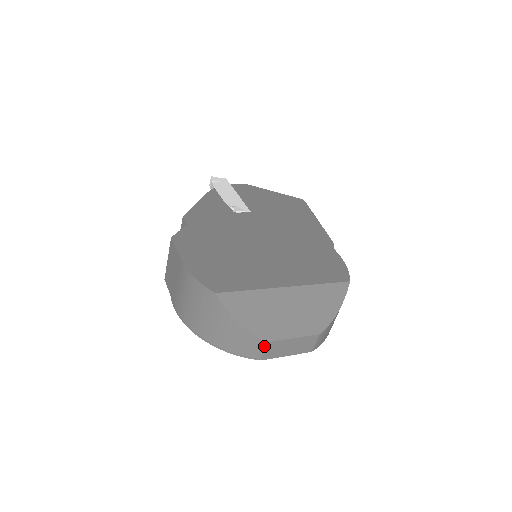
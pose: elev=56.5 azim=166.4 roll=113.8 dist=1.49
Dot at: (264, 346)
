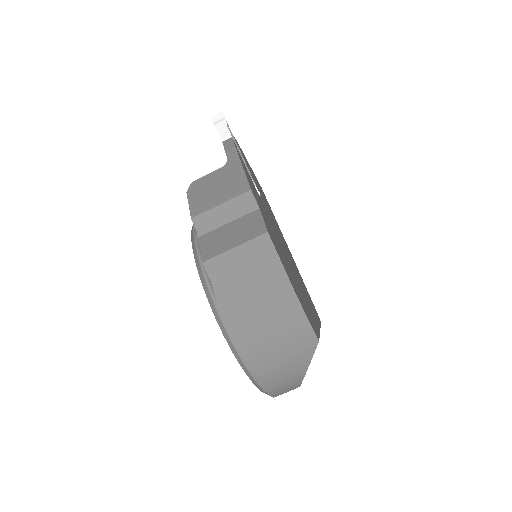
Dot at: (293, 389)
